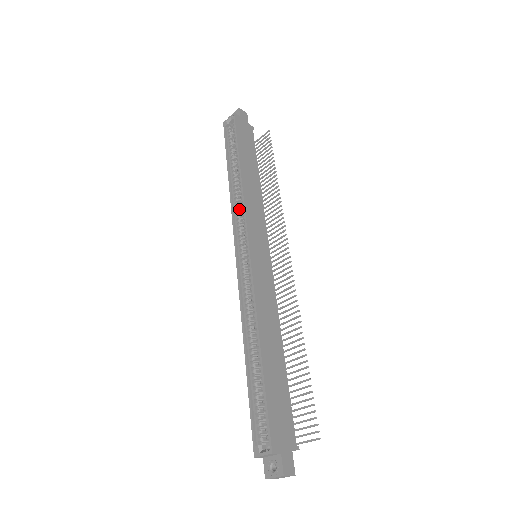
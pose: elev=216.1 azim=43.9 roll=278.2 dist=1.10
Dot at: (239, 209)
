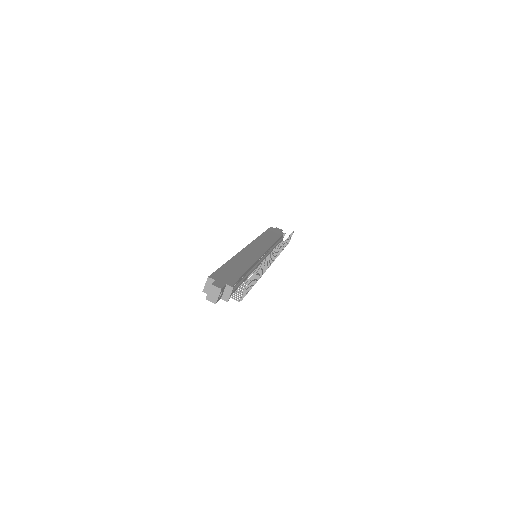
Dot at: occluded
